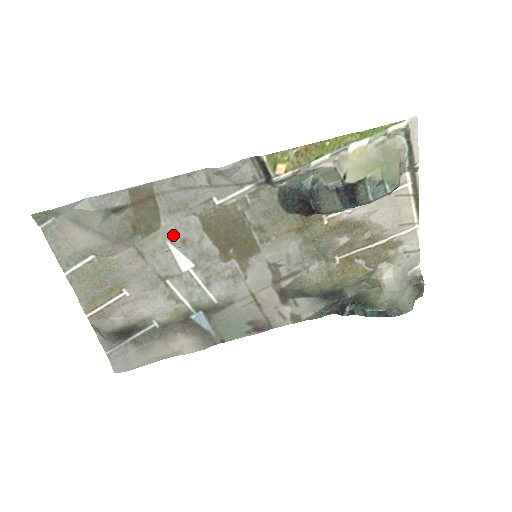
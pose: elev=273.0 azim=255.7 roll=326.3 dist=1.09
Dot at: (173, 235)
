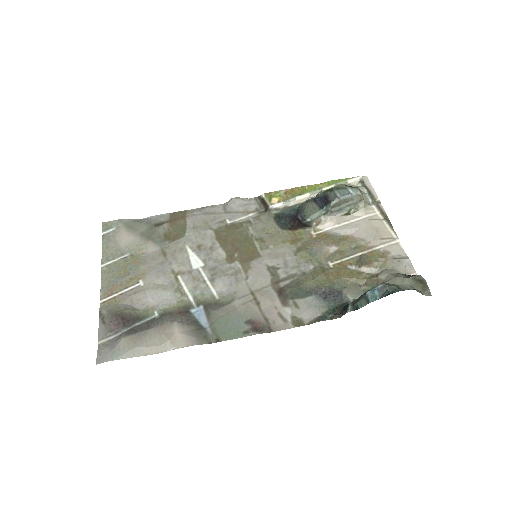
Dot at: (192, 242)
